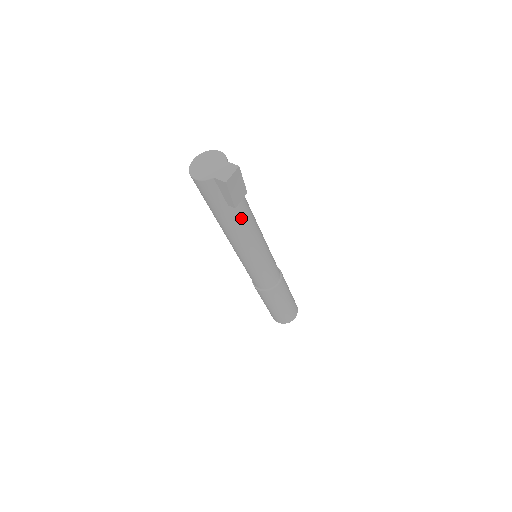
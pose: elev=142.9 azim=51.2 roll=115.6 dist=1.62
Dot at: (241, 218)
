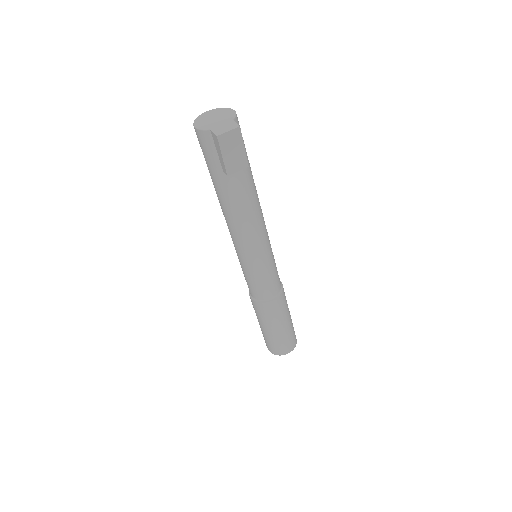
Dot at: (237, 195)
